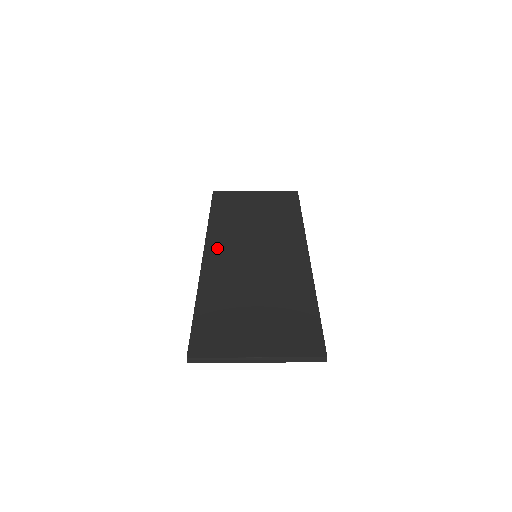
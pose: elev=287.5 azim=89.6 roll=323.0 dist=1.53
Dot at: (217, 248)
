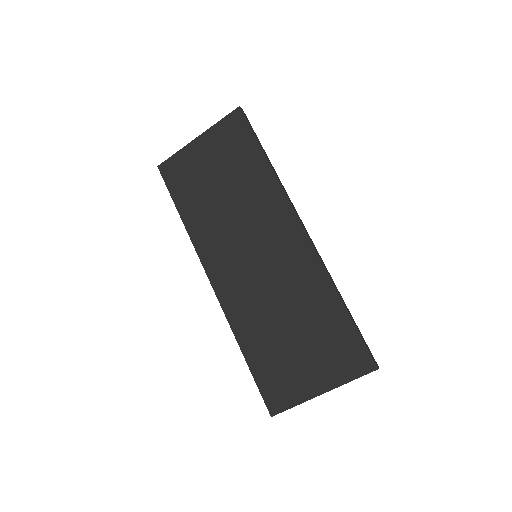
Dot at: (217, 267)
